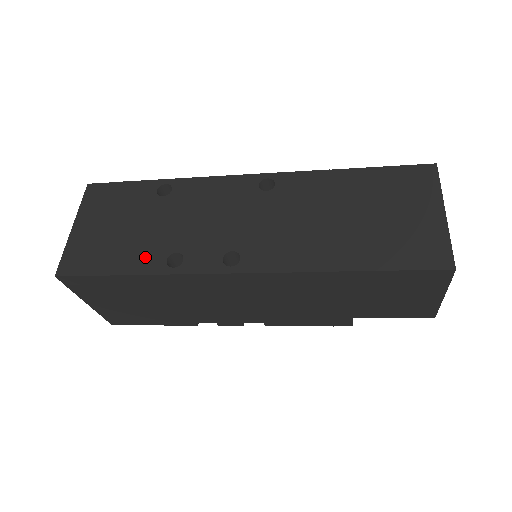
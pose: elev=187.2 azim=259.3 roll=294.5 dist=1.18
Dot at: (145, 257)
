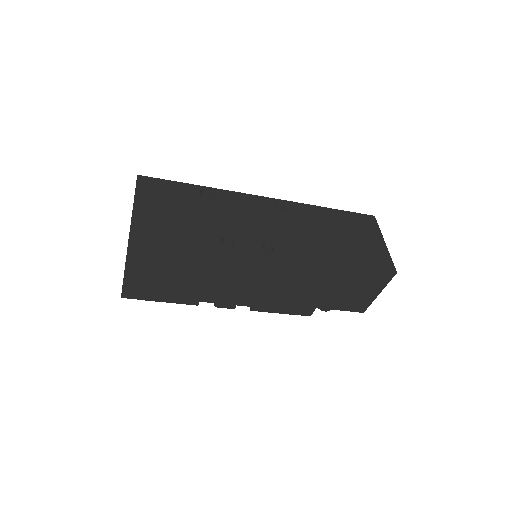
Dot at: (204, 235)
